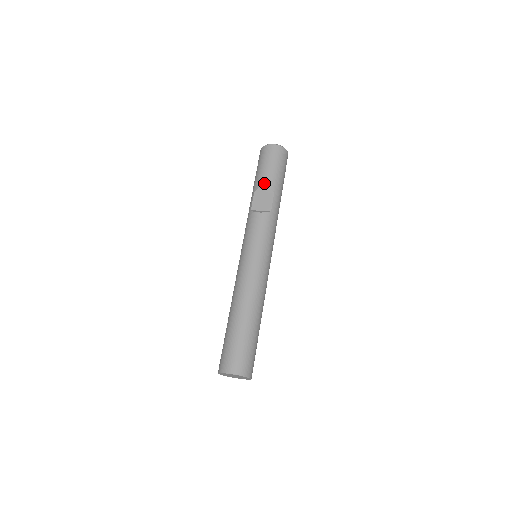
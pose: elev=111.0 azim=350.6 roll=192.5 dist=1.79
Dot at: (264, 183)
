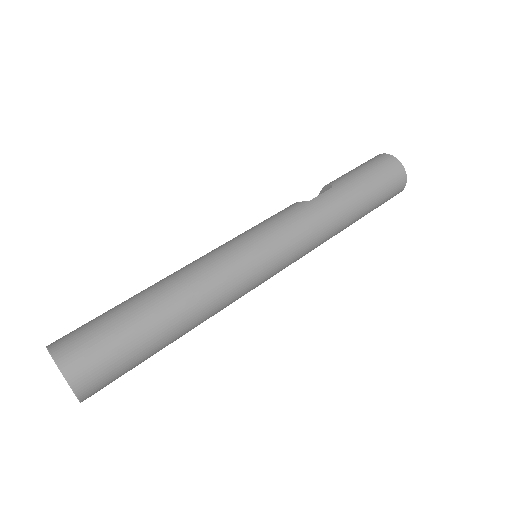
Dot at: occluded
